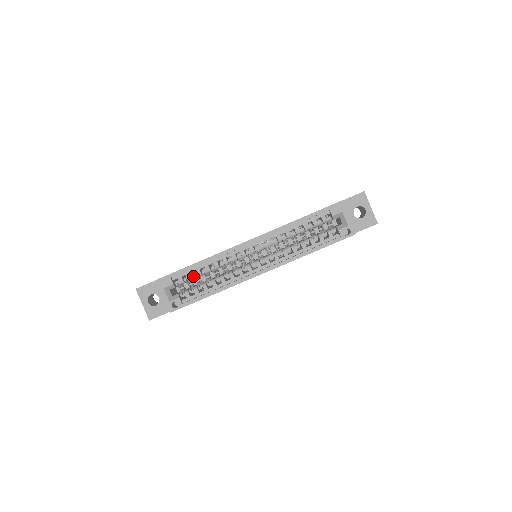
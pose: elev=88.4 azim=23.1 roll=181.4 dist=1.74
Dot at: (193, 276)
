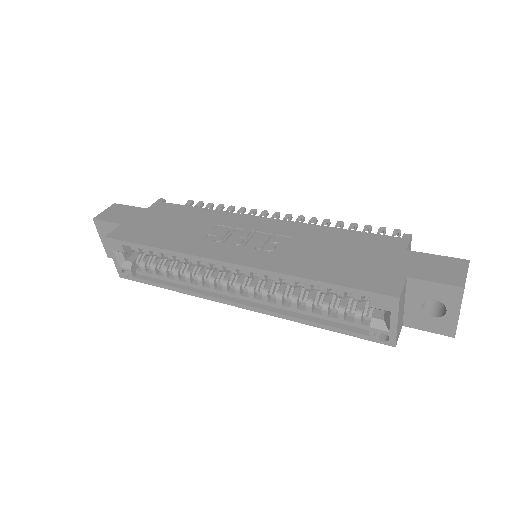
Dot at: (153, 253)
